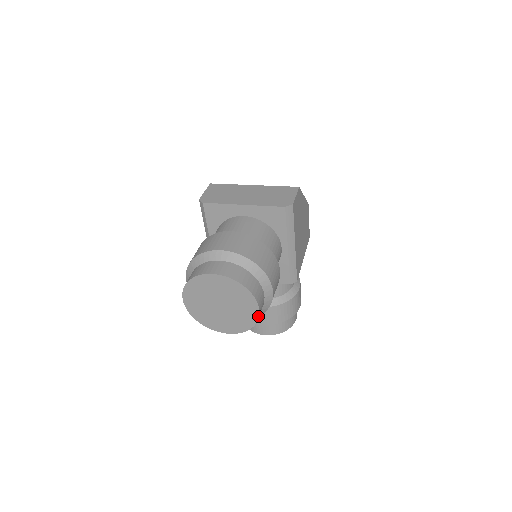
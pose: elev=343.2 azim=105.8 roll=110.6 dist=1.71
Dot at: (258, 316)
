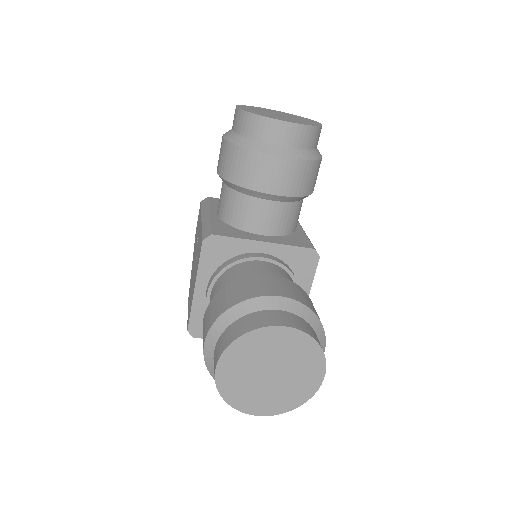
Dot at: occluded
